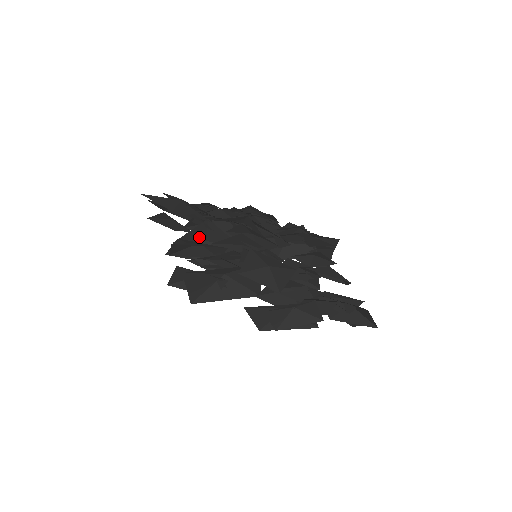
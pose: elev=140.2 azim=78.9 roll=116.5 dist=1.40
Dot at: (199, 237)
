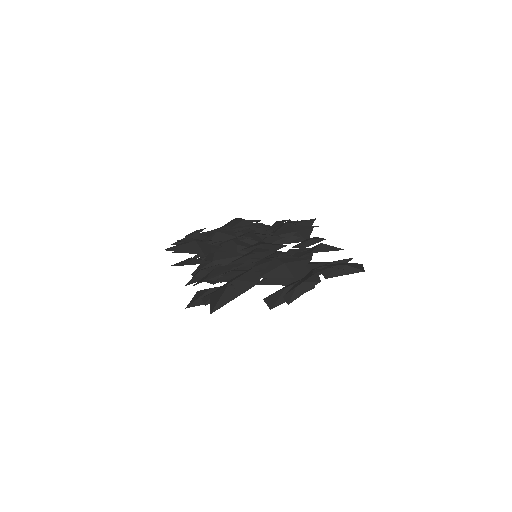
Dot at: occluded
